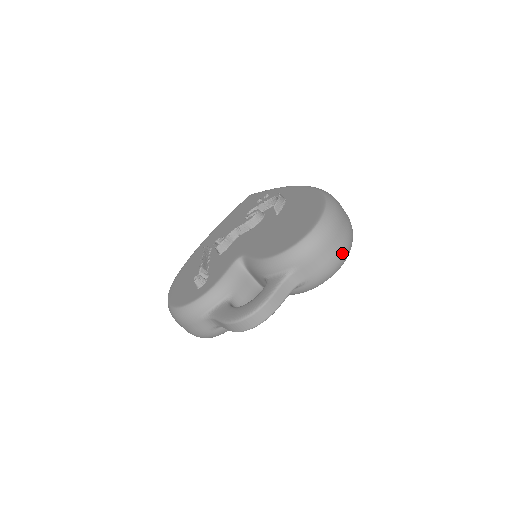
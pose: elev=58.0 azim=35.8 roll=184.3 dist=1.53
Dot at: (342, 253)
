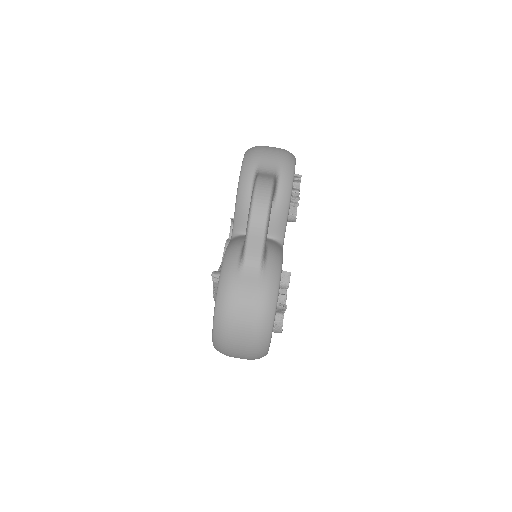
Dot at: (283, 149)
